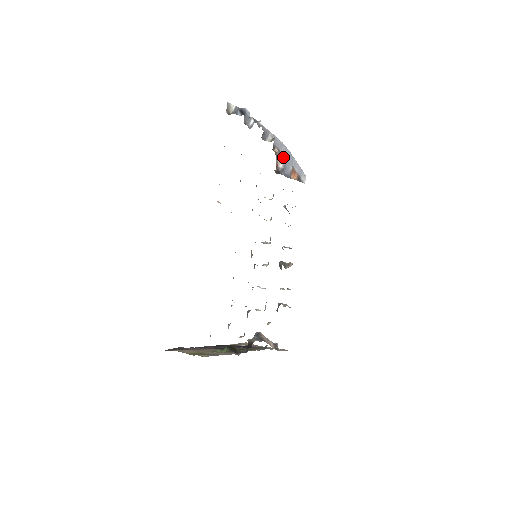
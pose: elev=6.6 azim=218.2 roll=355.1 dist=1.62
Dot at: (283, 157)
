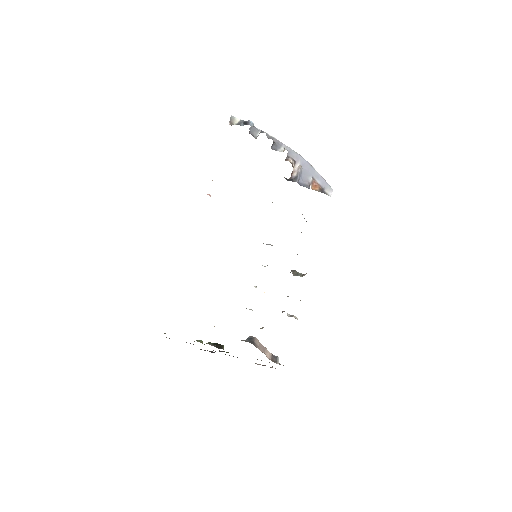
Dot at: (298, 167)
